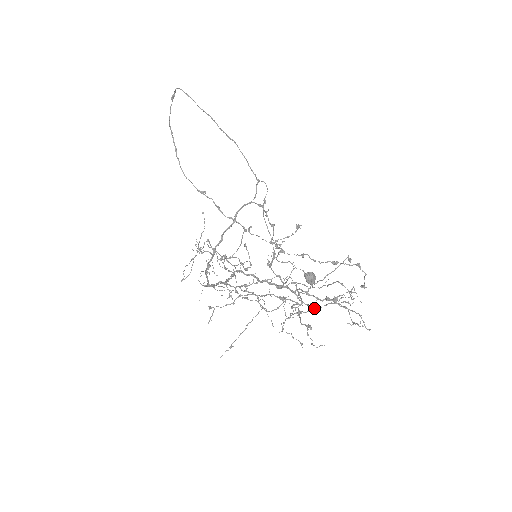
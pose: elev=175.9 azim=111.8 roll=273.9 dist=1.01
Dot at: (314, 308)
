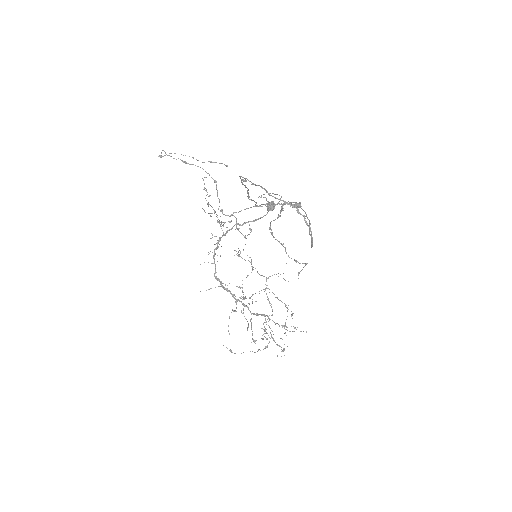
Dot at: occluded
